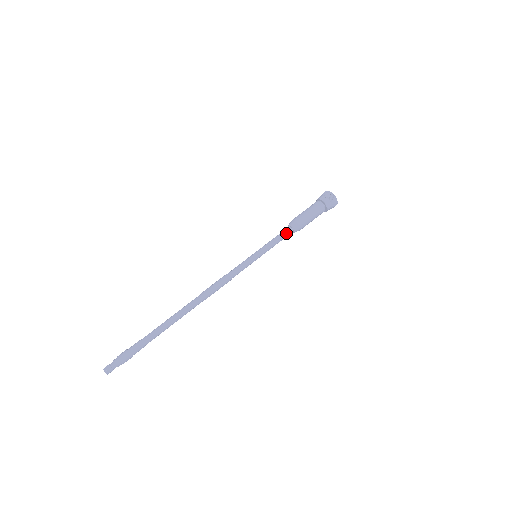
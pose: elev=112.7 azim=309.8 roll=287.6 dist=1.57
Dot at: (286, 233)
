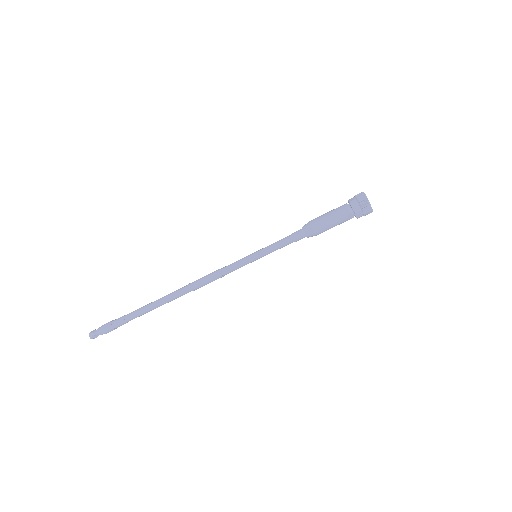
Dot at: occluded
